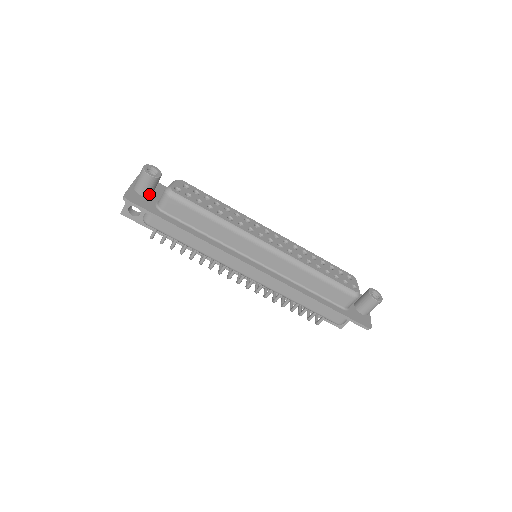
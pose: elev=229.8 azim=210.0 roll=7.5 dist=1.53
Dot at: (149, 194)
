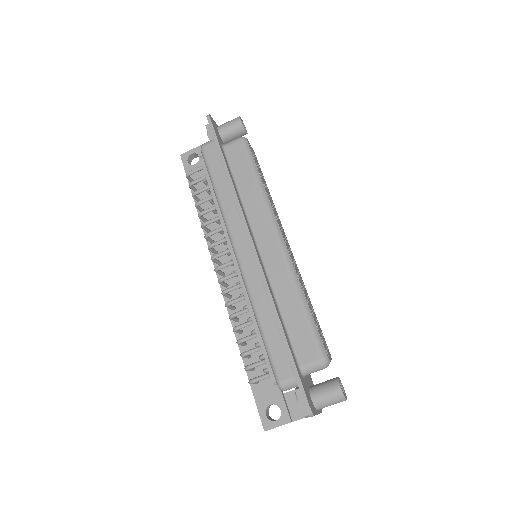
Dot at: (224, 137)
